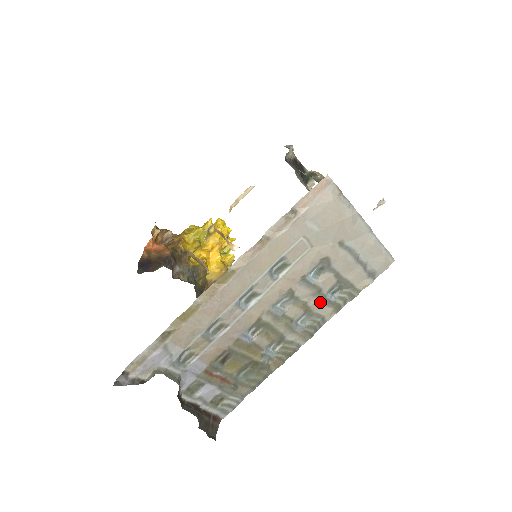
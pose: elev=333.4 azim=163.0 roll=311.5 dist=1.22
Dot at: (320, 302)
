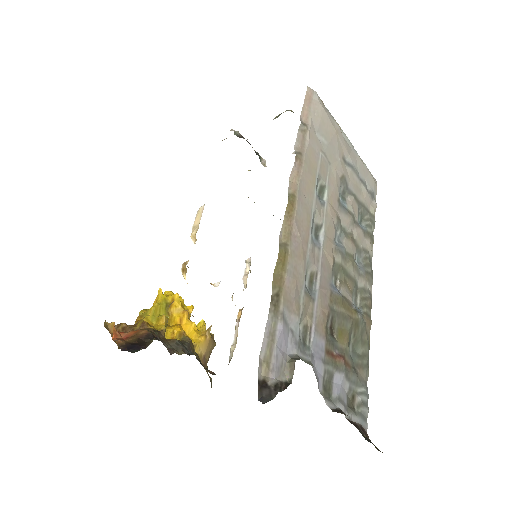
Dot at: (360, 232)
